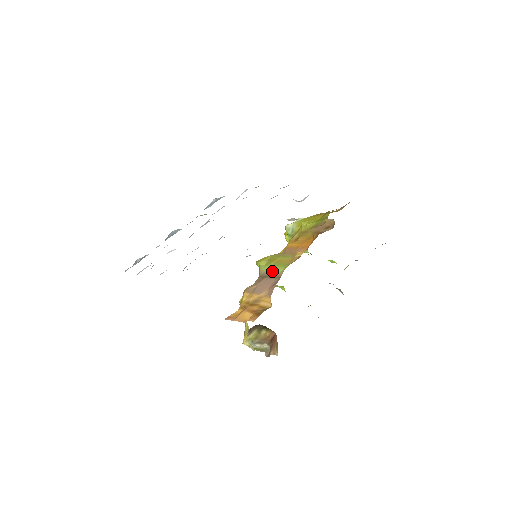
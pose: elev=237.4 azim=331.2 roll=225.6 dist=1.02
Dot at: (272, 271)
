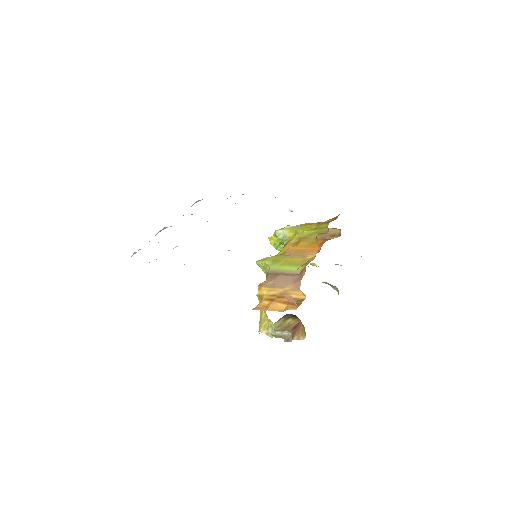
Dot at: (284, 269)
